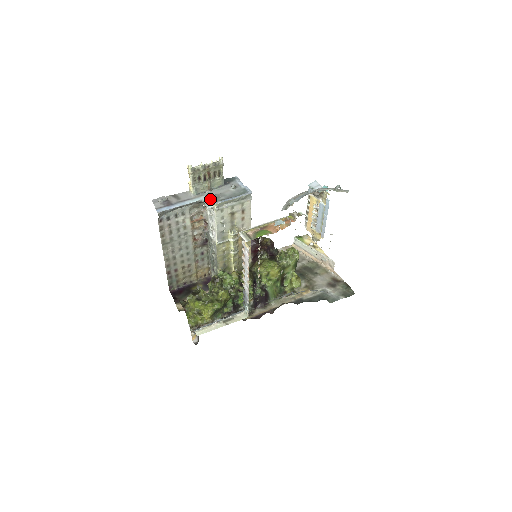
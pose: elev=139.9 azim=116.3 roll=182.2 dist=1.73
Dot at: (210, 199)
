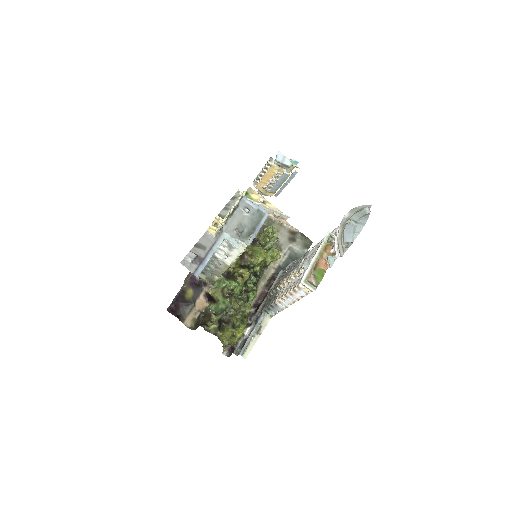
Dot at: (234, 236)
